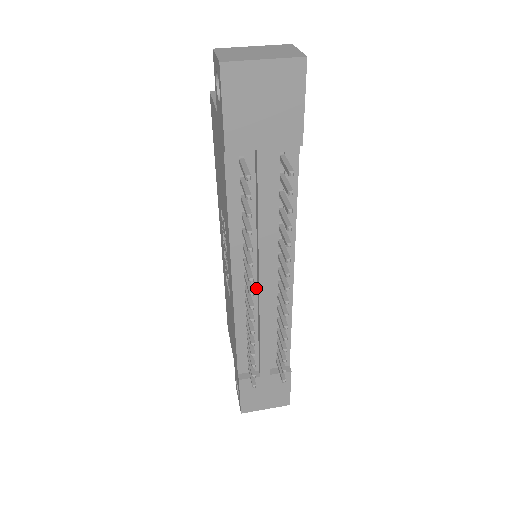
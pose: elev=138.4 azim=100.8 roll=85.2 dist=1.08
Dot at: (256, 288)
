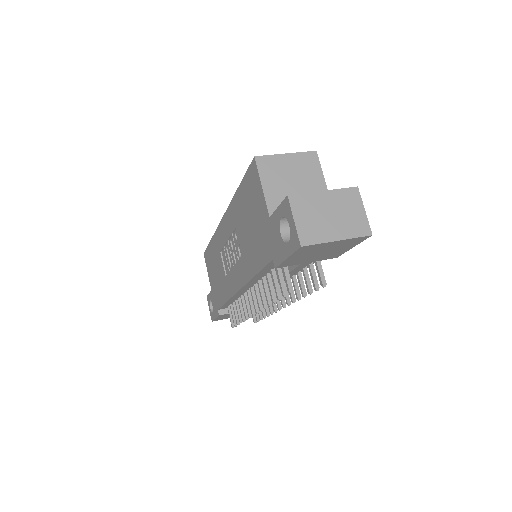
Dot at: occluded
